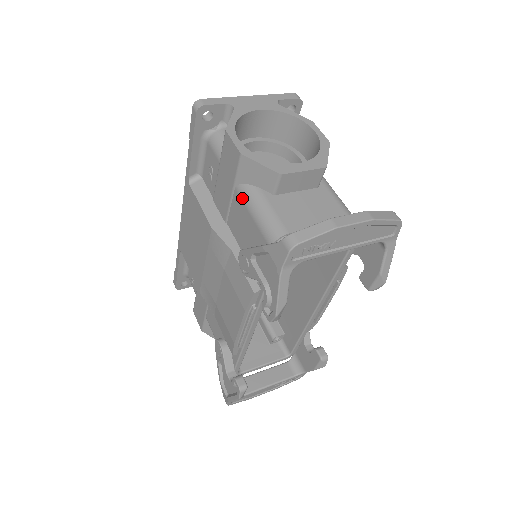
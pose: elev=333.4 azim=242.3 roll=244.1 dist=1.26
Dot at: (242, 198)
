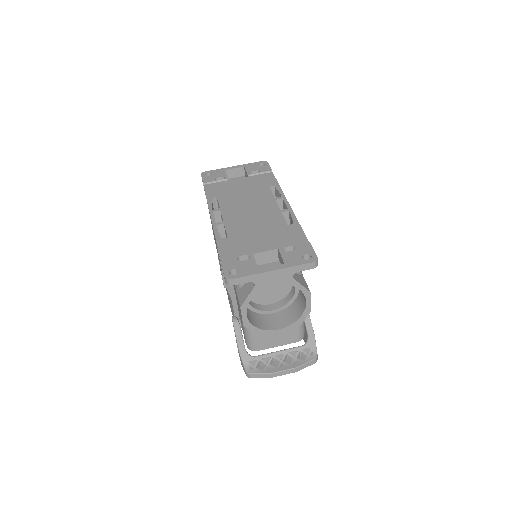
Dot at: occluded
